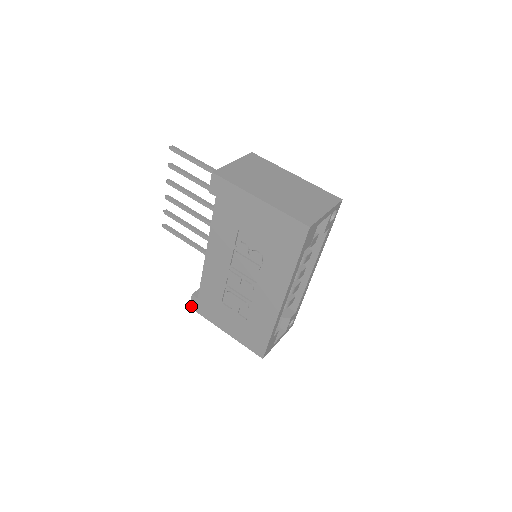
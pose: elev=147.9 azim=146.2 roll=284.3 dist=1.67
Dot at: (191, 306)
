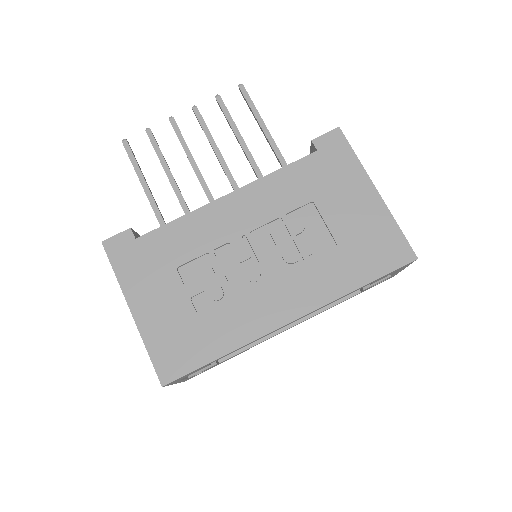
Dot at: (107, 242)
